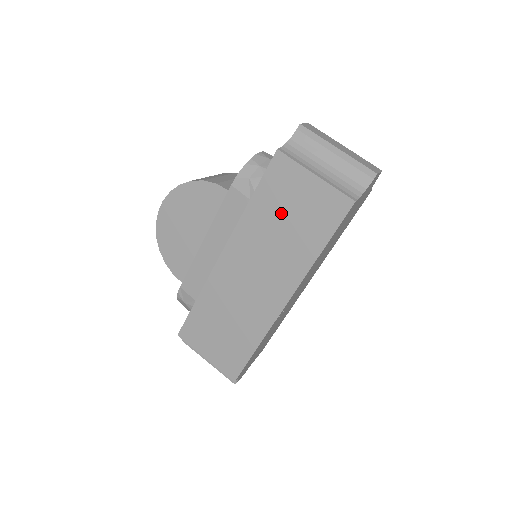
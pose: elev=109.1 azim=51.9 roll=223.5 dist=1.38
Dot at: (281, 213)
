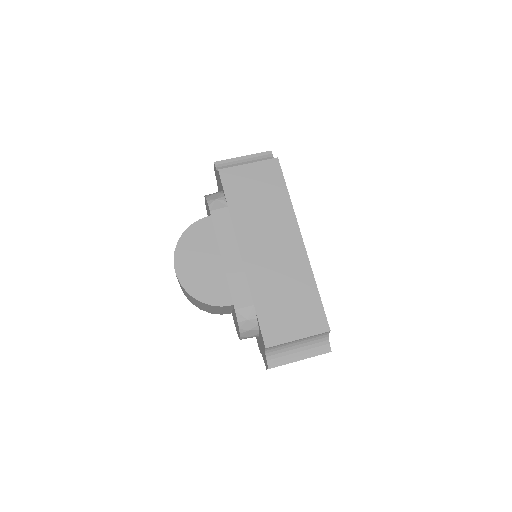
Dot at: (251, 197)
